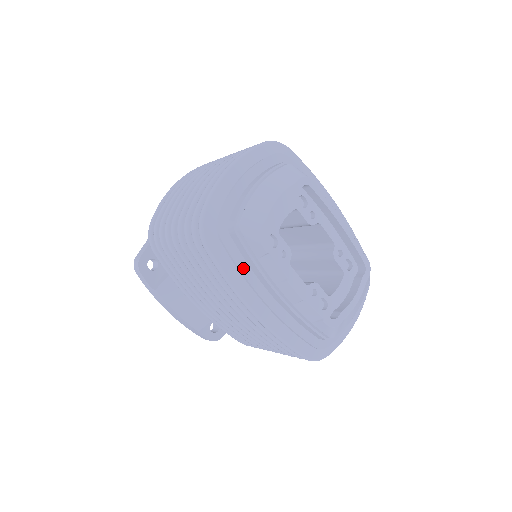
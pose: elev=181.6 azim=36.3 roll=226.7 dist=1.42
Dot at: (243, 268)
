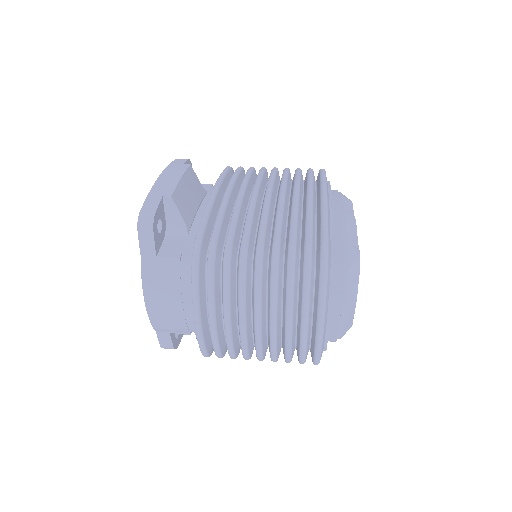
Dot at: occluded
